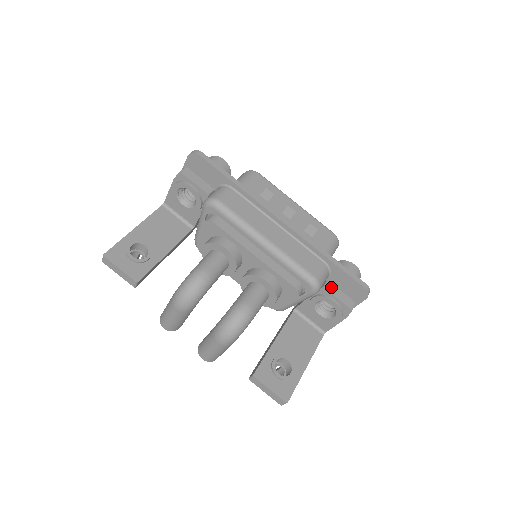
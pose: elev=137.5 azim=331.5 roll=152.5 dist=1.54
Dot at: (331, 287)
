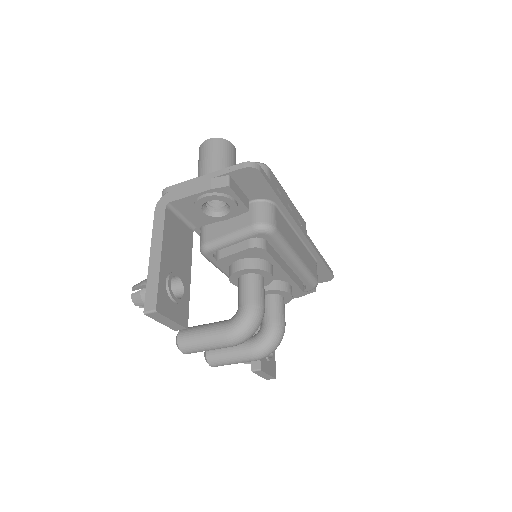
Dot at: occluded
